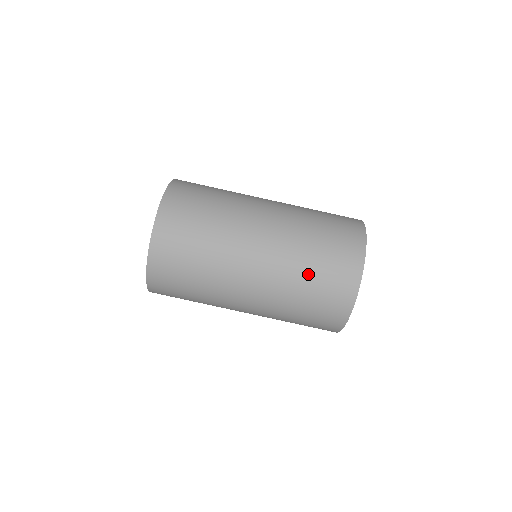
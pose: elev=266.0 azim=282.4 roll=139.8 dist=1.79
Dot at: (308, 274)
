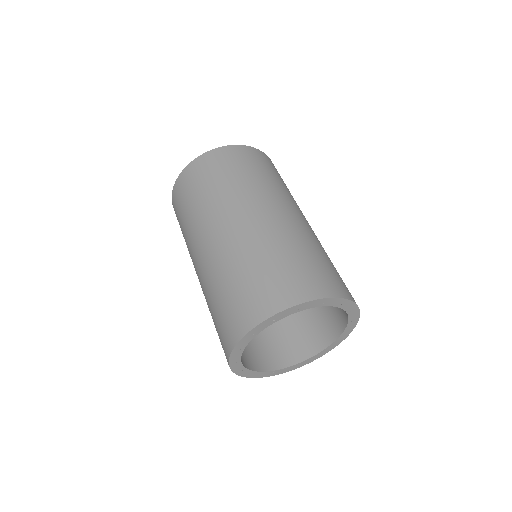
Dot at: (306, 251)
